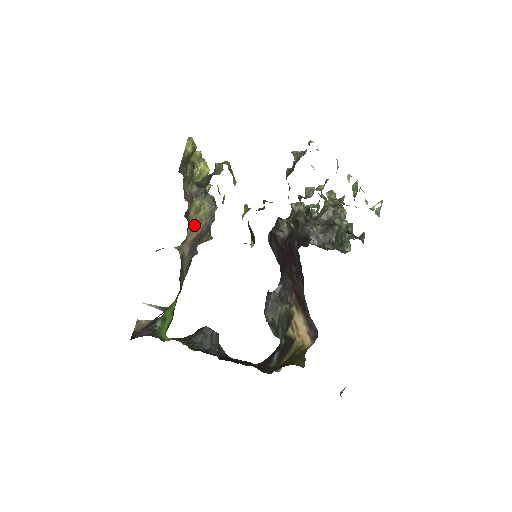
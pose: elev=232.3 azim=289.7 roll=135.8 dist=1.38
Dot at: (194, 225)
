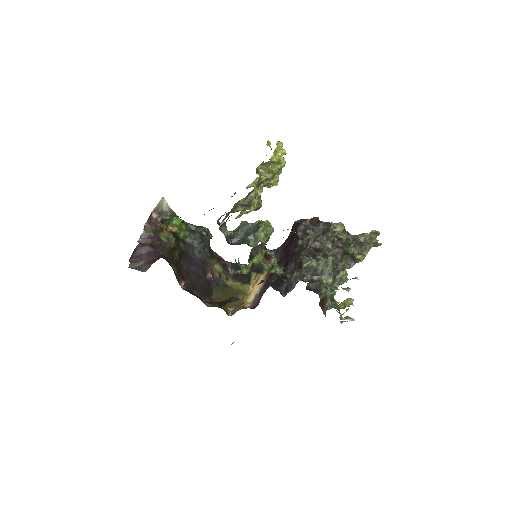
Dot at: occluded
